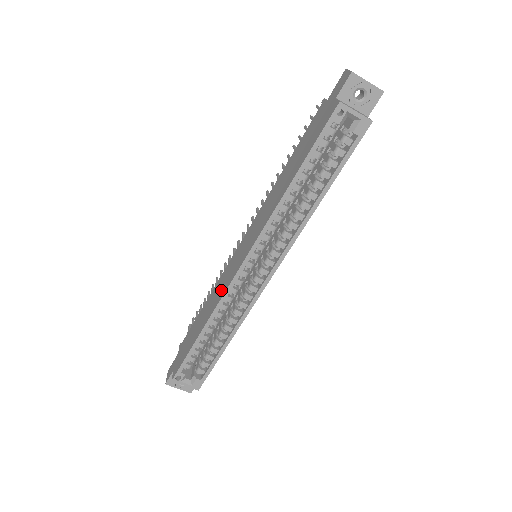
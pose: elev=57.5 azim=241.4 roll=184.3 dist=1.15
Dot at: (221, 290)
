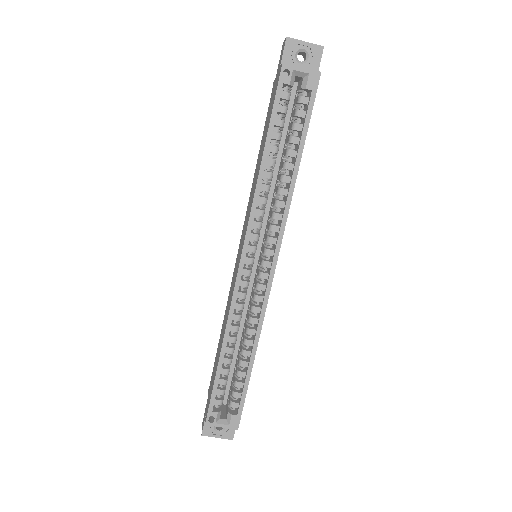
Dot at: (229, 301)
